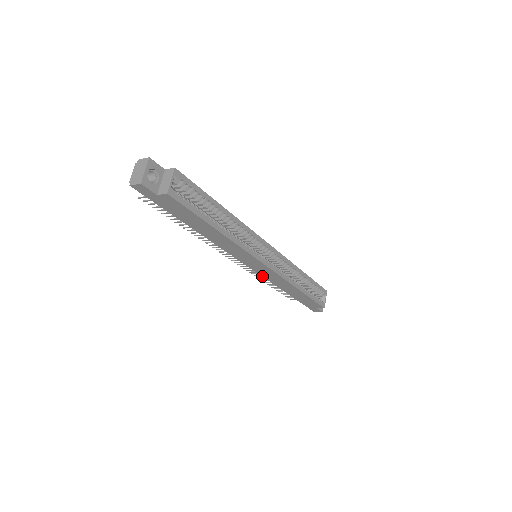
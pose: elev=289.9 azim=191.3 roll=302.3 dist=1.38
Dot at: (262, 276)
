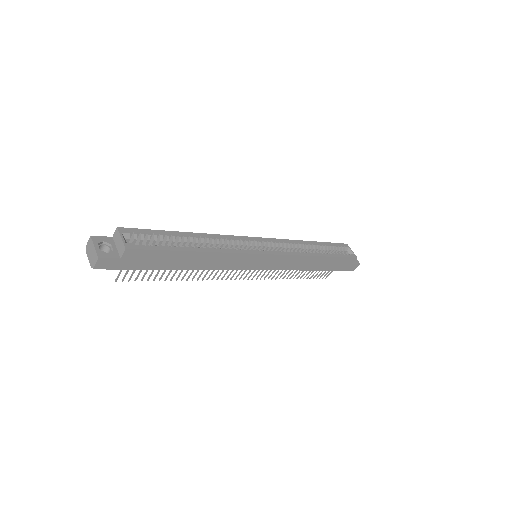
Dot at: occluded
